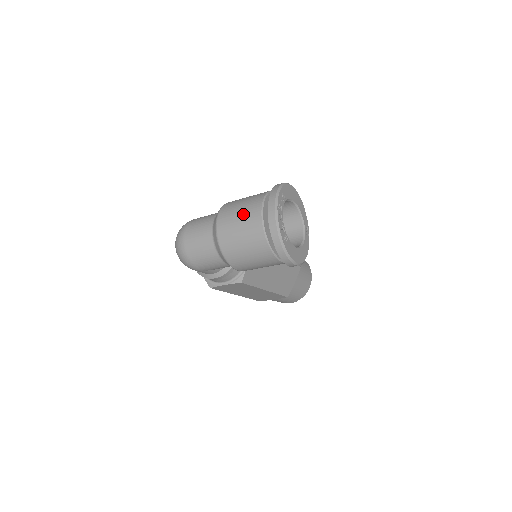
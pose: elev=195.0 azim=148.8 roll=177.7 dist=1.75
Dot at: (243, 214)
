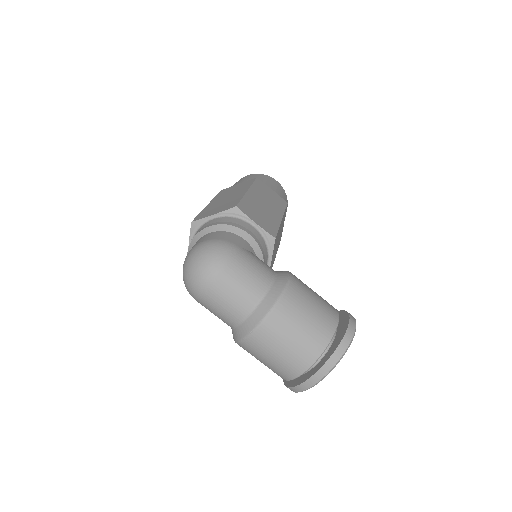
Dot at: (292, 349)
